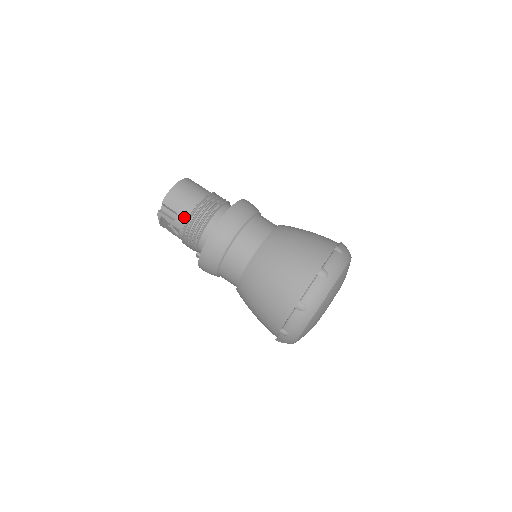
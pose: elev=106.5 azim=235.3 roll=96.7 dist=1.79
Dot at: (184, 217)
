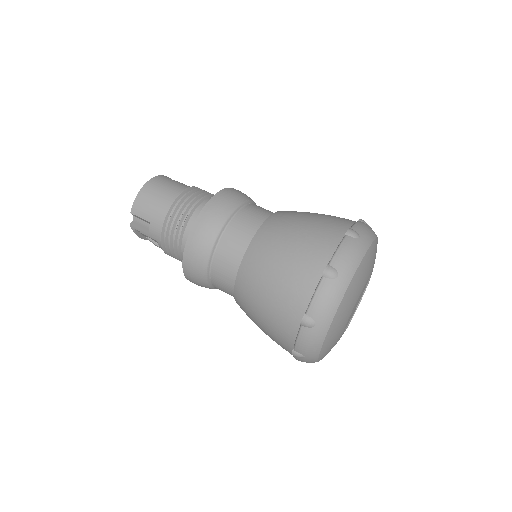
Dot at: (158, 226)
